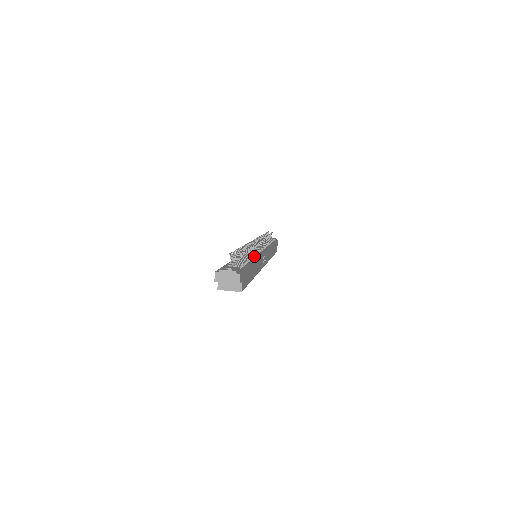
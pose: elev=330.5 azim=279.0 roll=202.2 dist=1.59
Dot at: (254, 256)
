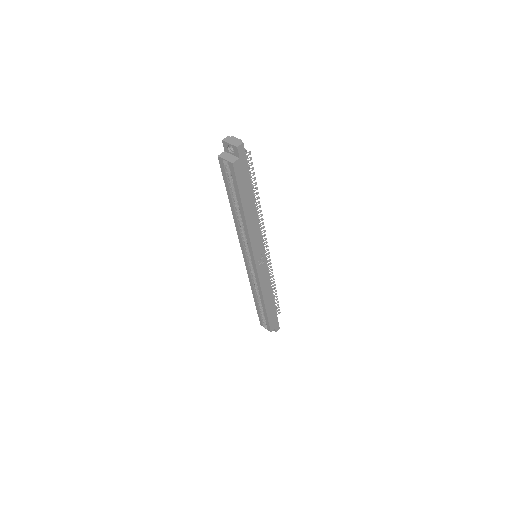
Dot at: occluded
